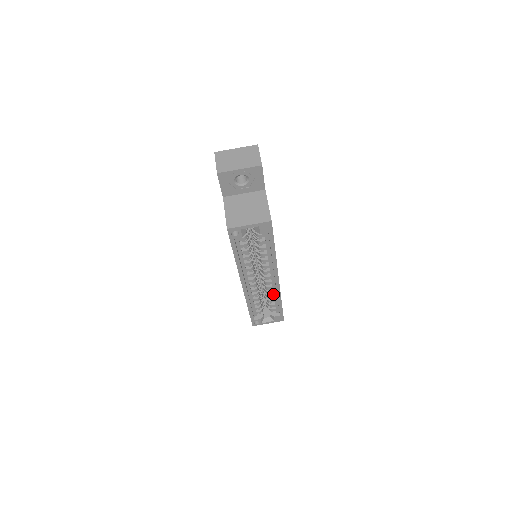
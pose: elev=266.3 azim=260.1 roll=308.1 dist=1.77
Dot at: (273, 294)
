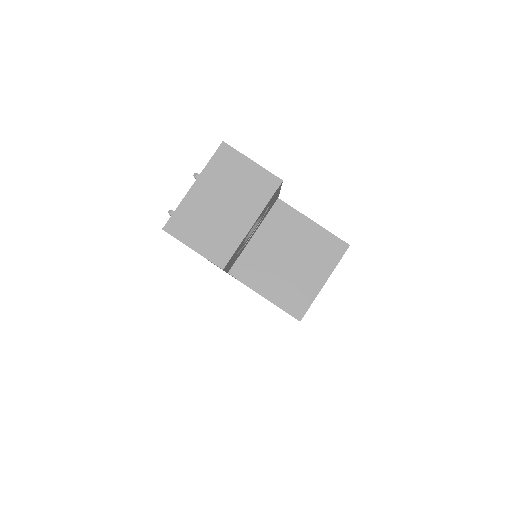
Dot at: occluded
